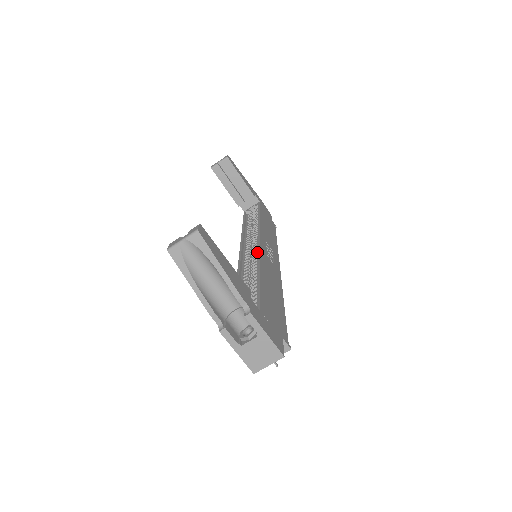
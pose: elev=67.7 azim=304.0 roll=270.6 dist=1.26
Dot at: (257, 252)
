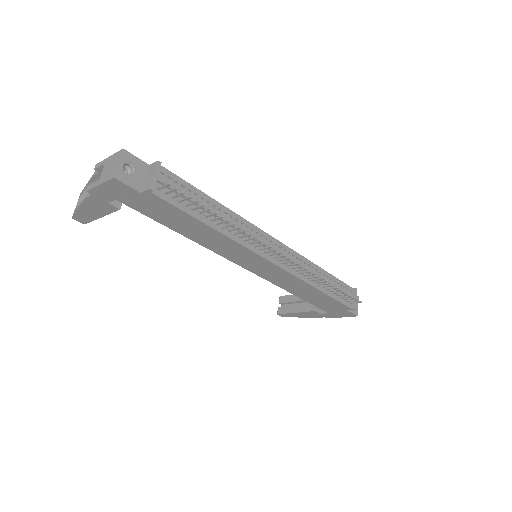
Dot at: occluded
